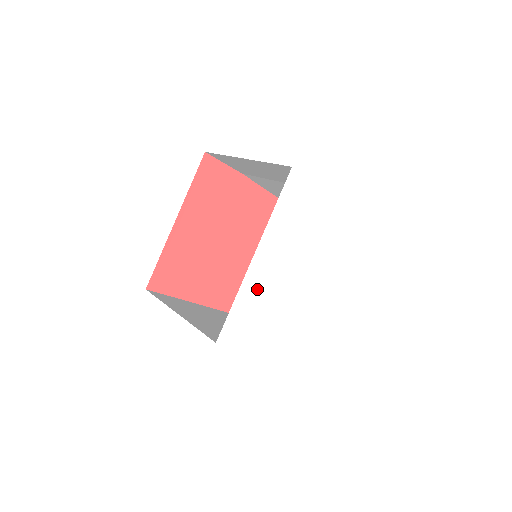
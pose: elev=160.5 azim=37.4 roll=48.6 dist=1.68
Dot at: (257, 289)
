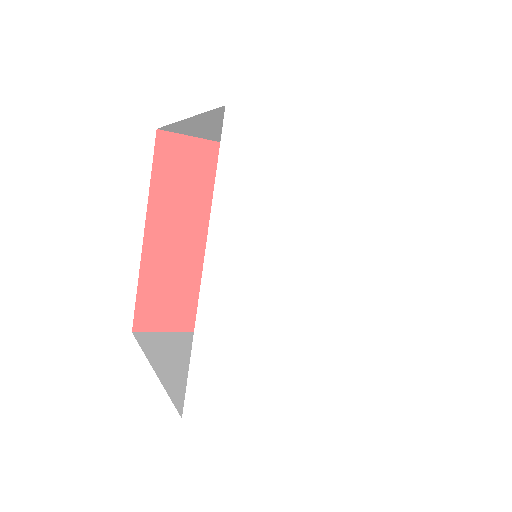
Dot at: (230, 319)
